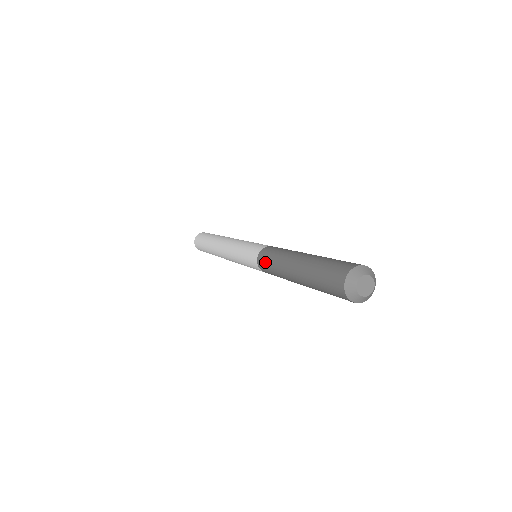
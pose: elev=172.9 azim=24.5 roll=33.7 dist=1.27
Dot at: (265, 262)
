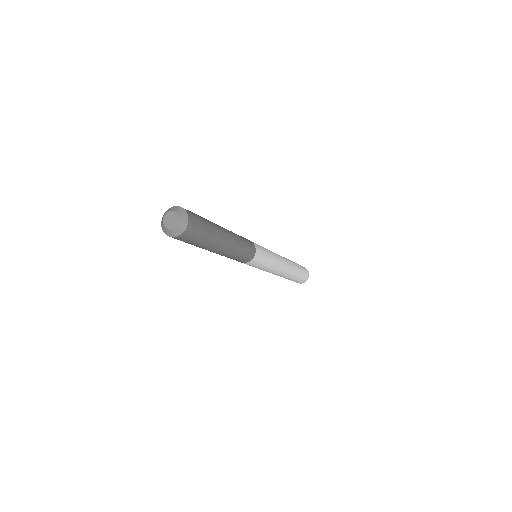
Dot at: occluded
